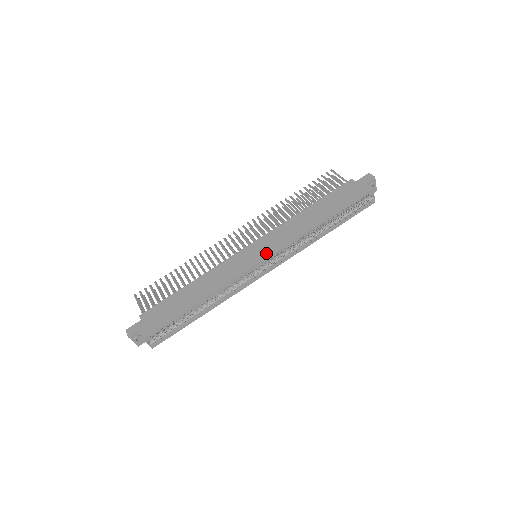
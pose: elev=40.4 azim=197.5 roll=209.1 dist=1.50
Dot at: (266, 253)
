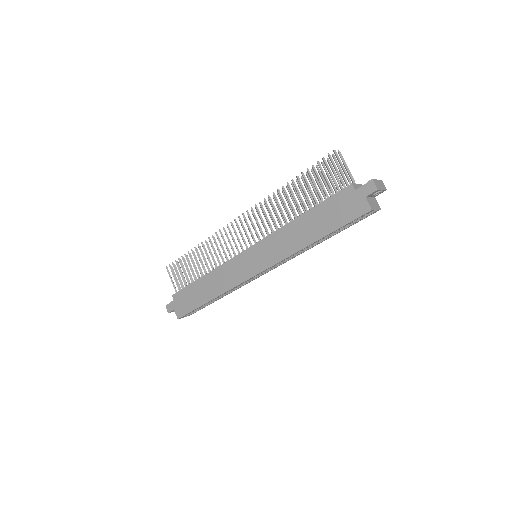
Dot at: (261, 266)
